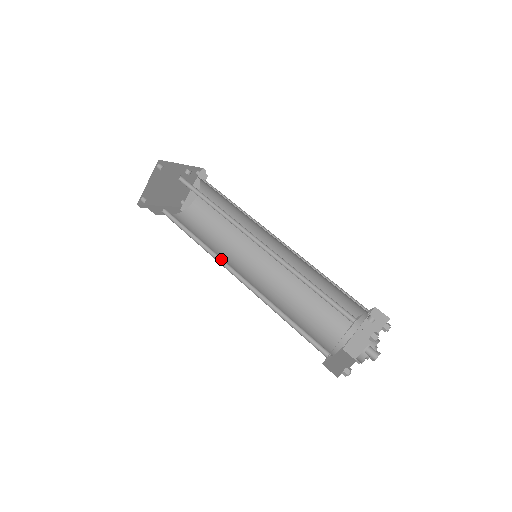
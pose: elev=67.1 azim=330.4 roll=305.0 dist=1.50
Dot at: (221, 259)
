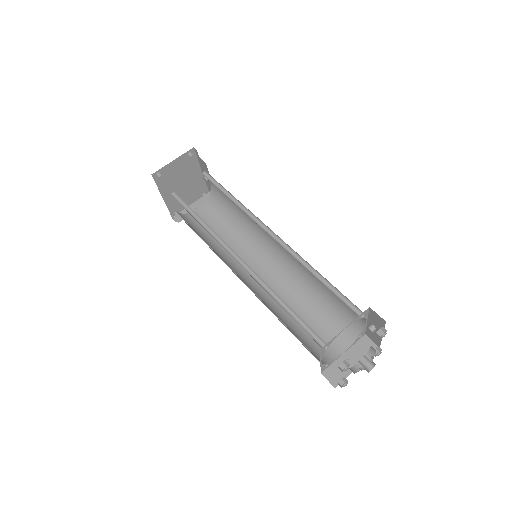
Dot at: (222, 243)
